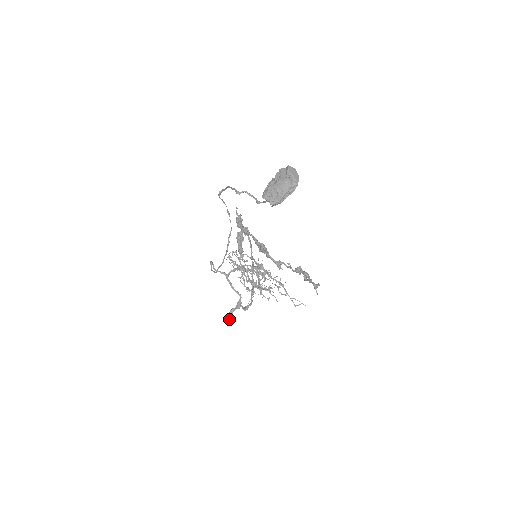
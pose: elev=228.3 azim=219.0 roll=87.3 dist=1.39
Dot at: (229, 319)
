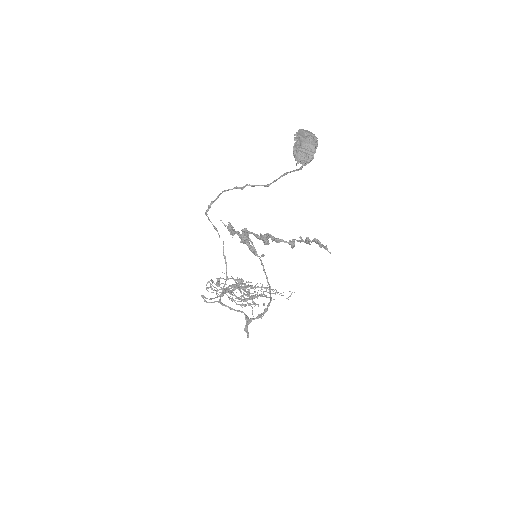
Dot at: (248, 337)
